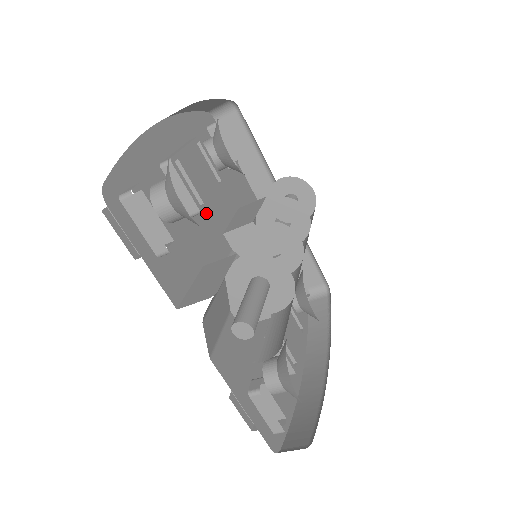
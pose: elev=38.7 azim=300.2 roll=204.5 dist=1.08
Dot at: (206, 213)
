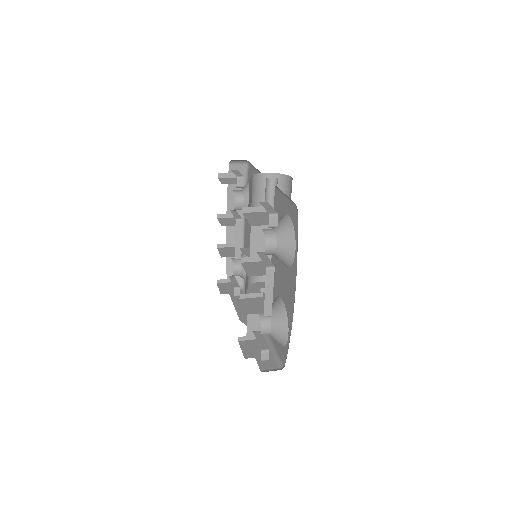
Dot at: occluded
